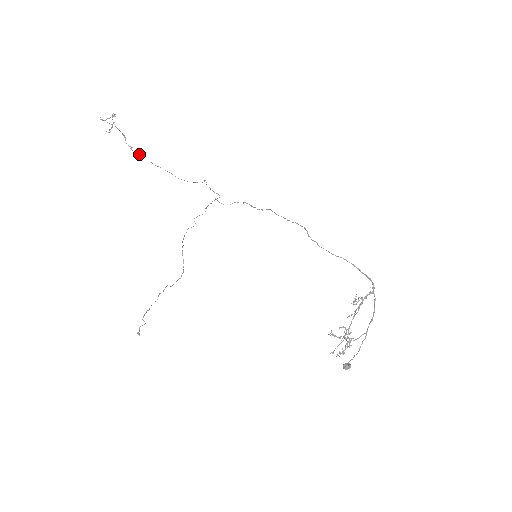
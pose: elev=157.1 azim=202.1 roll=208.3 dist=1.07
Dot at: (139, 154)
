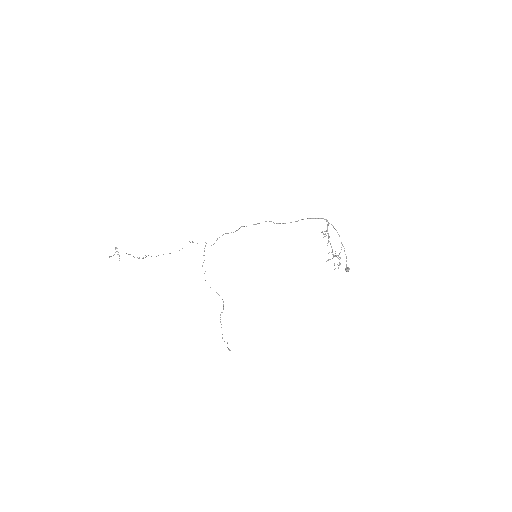
Dot at: (143, 258)
